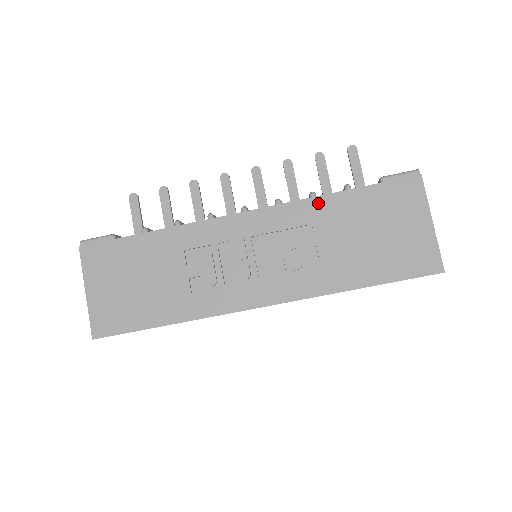
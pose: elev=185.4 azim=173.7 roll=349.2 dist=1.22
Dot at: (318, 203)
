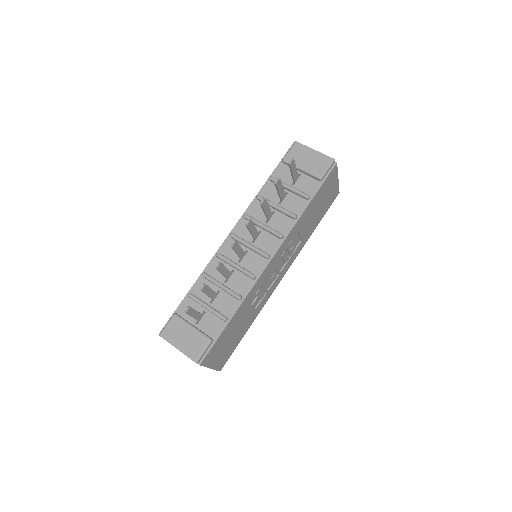
Dot at: (300, 220)
